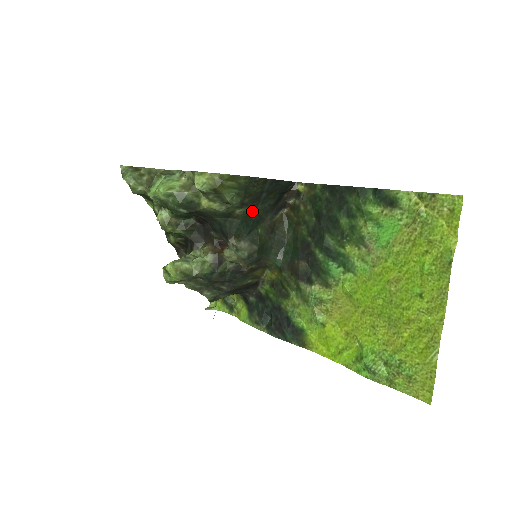
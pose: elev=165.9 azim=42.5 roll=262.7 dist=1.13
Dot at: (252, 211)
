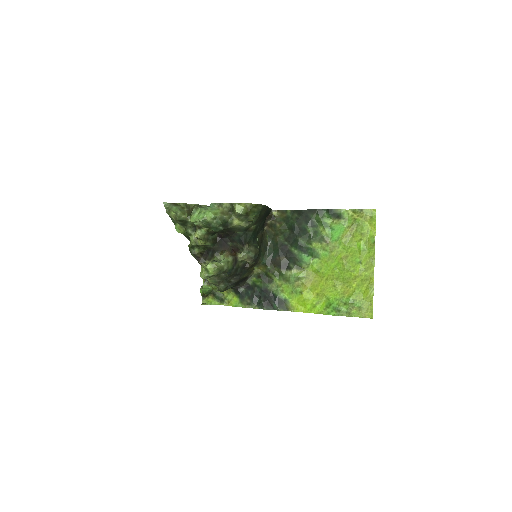
Dot at: (257, 227)
